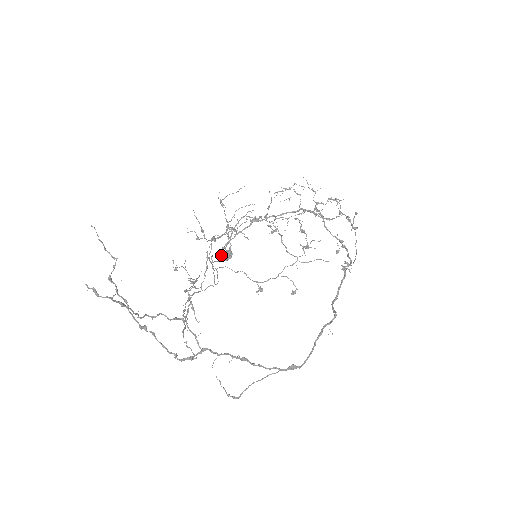
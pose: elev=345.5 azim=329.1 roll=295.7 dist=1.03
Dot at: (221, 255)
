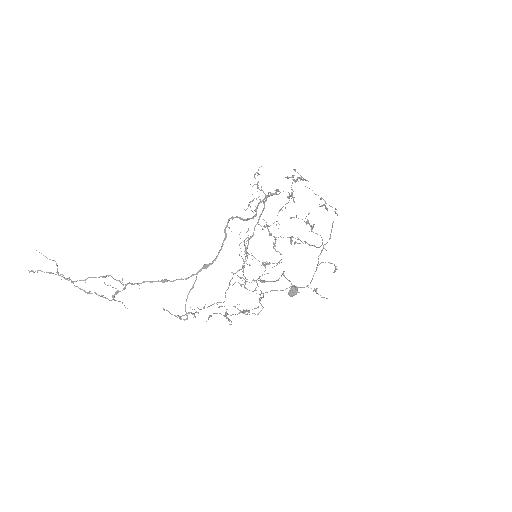
Dot at: (245, 278)
